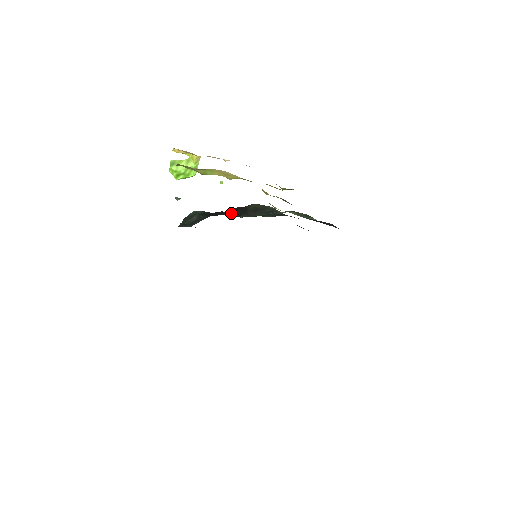
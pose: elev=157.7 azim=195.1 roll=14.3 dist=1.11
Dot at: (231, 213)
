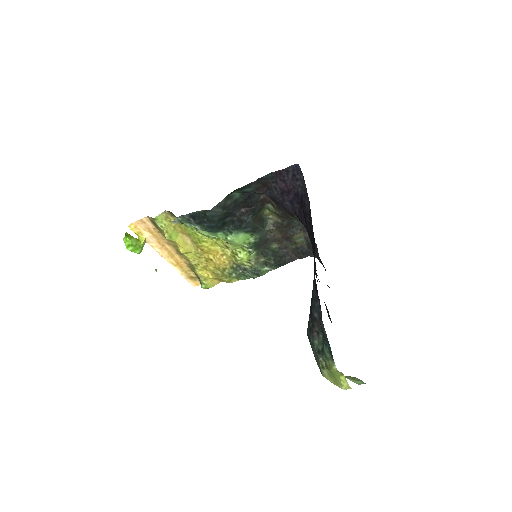
Dot at: (255, 205)
